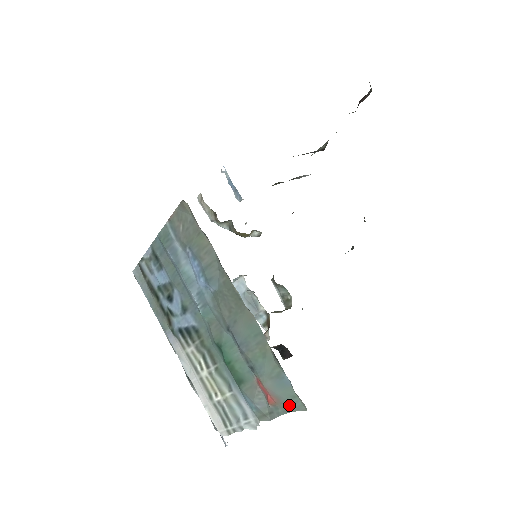
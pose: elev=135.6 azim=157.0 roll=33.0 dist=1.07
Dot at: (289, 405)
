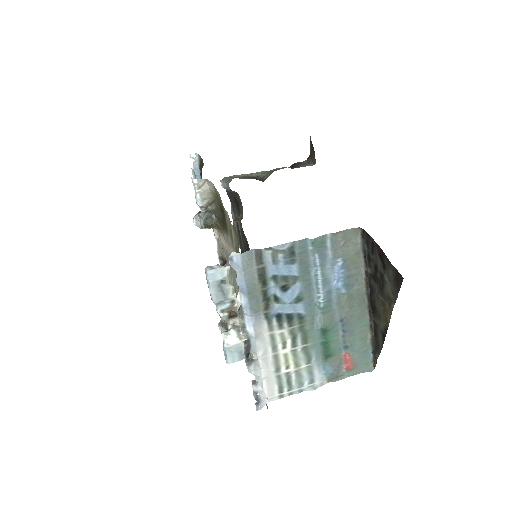
Dot at: (362, 369)
